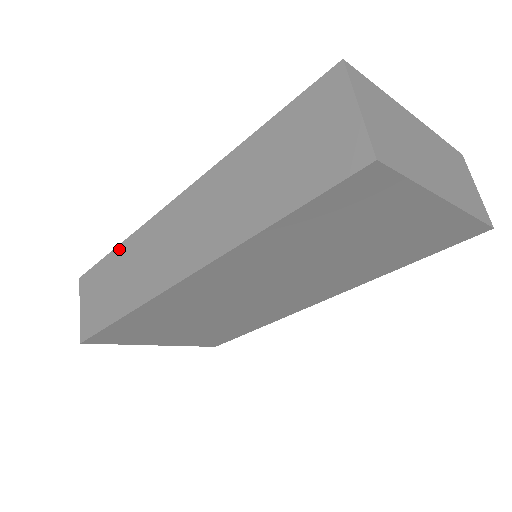
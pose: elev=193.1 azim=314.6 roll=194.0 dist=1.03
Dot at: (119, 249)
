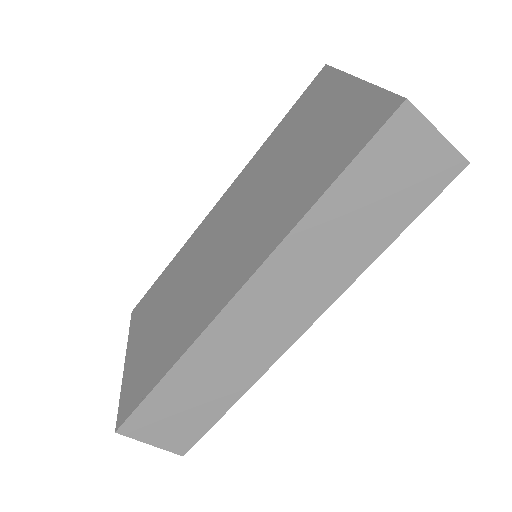
Dot at: (176, 371)
